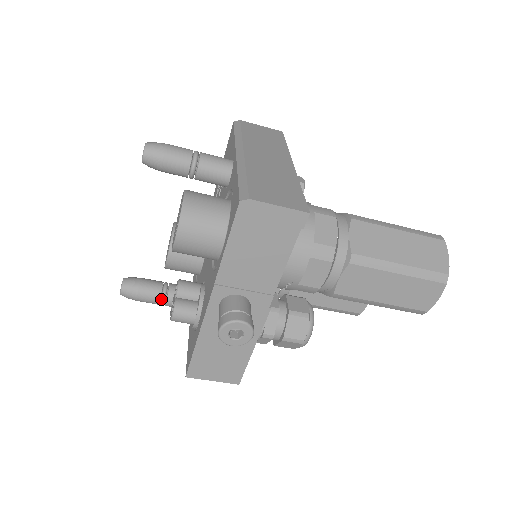
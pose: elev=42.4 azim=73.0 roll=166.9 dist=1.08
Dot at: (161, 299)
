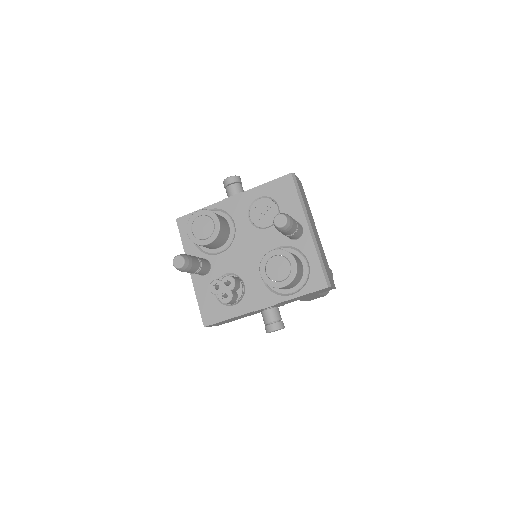
Dot at: (195, 272)
